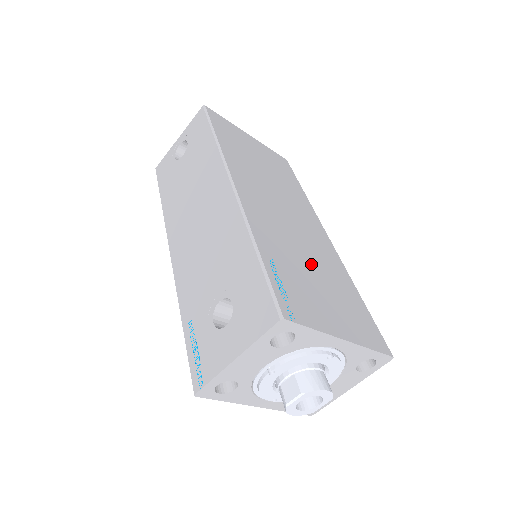
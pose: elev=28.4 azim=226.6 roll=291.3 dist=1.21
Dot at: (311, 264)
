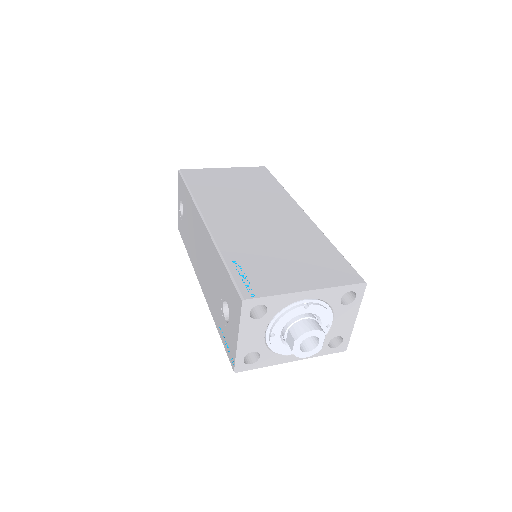
Dot at: (279, 246)
